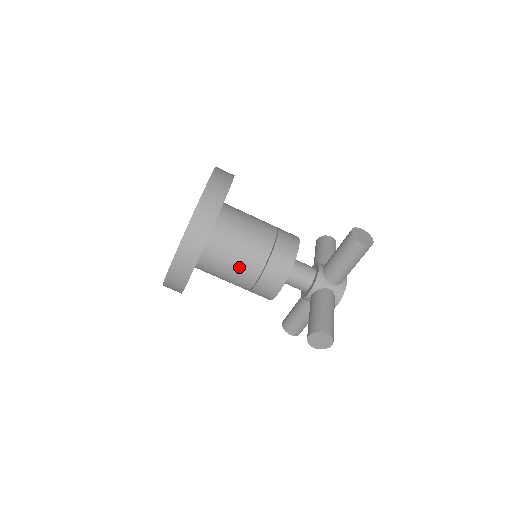
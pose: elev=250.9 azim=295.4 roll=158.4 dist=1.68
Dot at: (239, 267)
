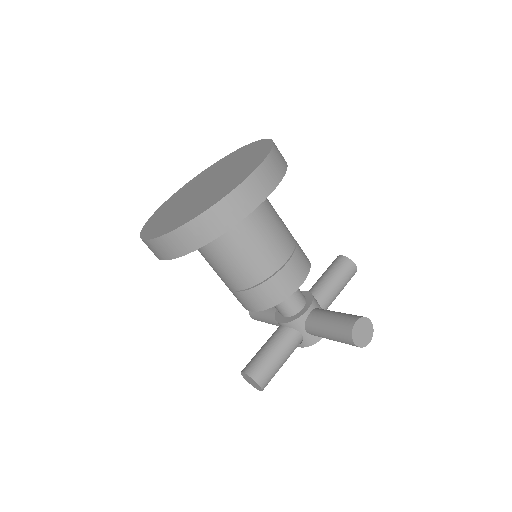
Dot at: (223, 271)
